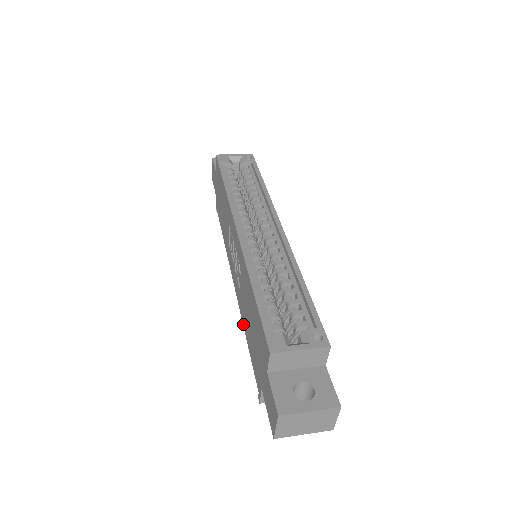
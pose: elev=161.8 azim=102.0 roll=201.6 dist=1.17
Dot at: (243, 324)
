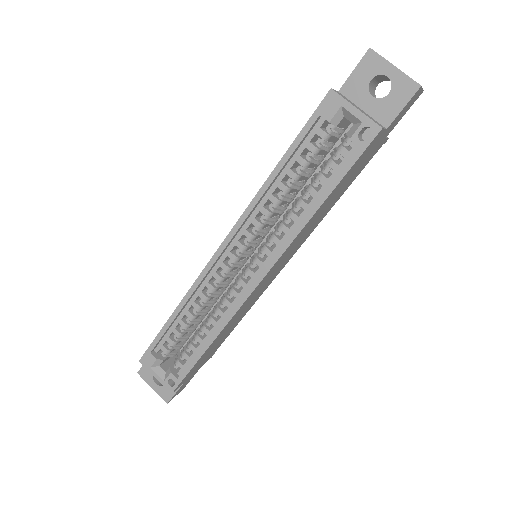
Dot at: occluded
